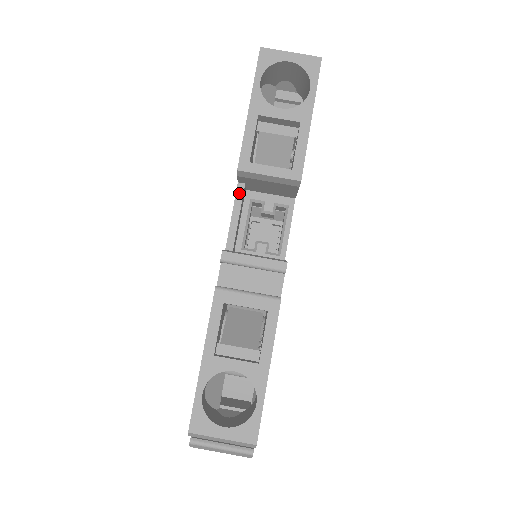
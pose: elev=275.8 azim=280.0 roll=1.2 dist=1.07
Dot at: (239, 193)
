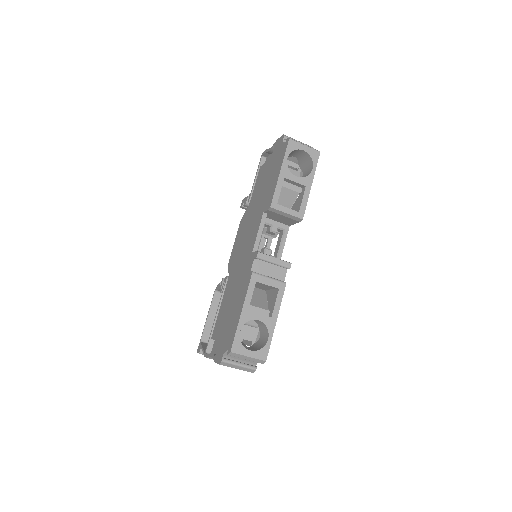
Dot at: (263, 219)
